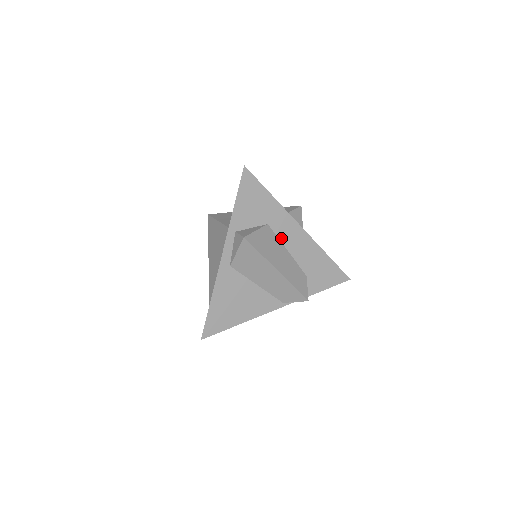
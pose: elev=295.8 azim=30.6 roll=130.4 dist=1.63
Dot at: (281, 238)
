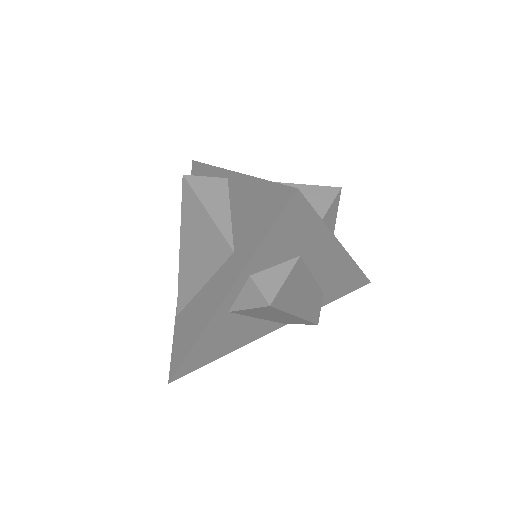
Dot at: (311, 266)
